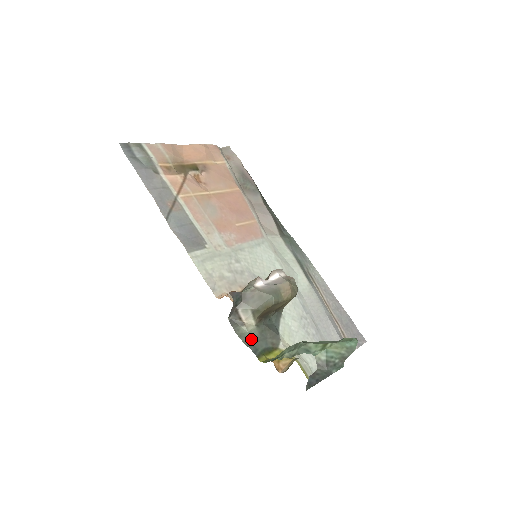
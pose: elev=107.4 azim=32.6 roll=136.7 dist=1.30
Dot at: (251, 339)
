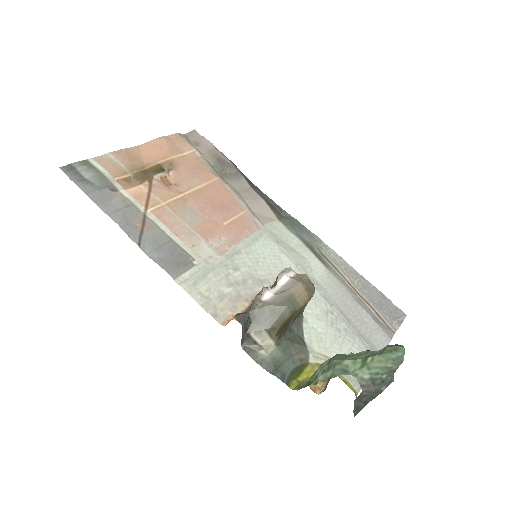
Dot at: (274, 363)
